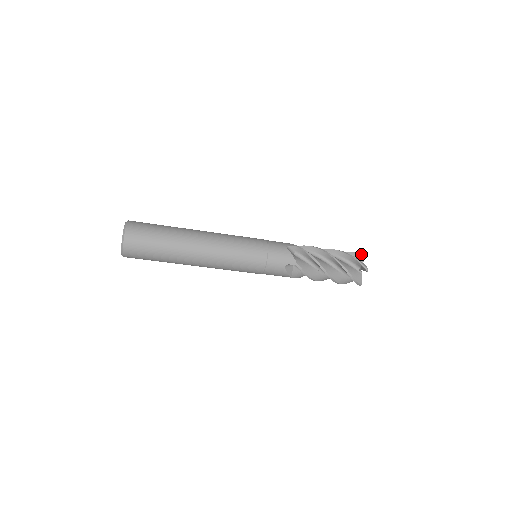
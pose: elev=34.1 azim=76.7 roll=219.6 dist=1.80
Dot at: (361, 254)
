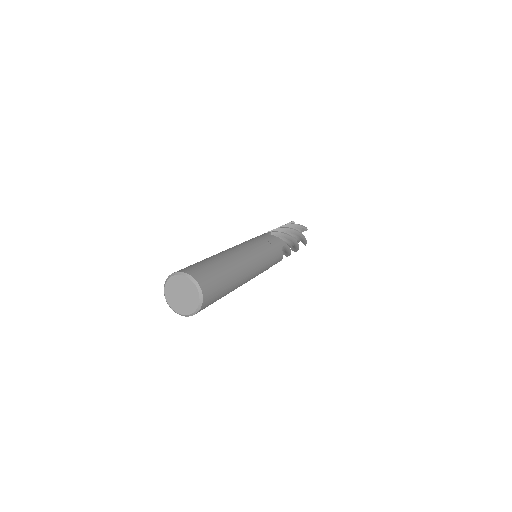
Dot at: (306, 228)
